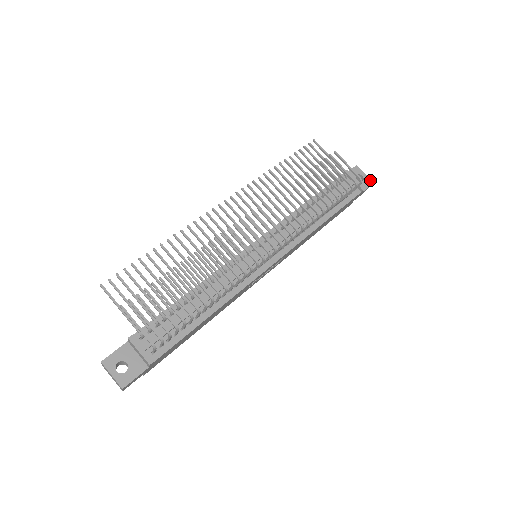
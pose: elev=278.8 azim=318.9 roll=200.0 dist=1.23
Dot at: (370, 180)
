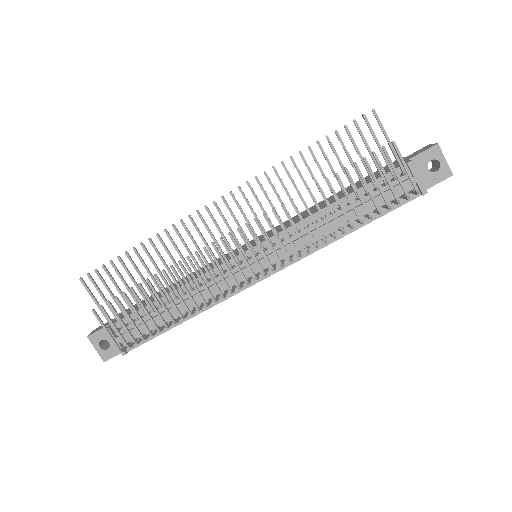
Dot at: (449, 170)
